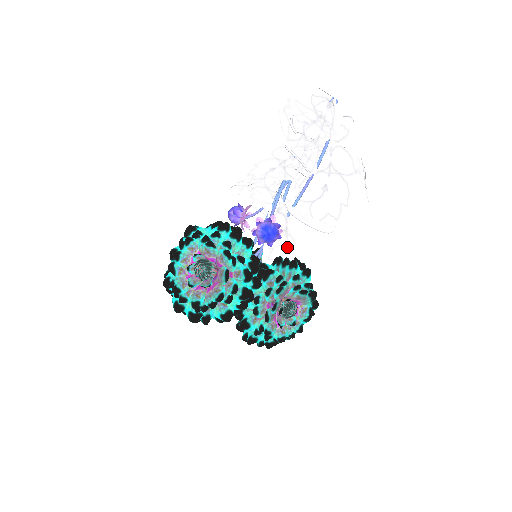
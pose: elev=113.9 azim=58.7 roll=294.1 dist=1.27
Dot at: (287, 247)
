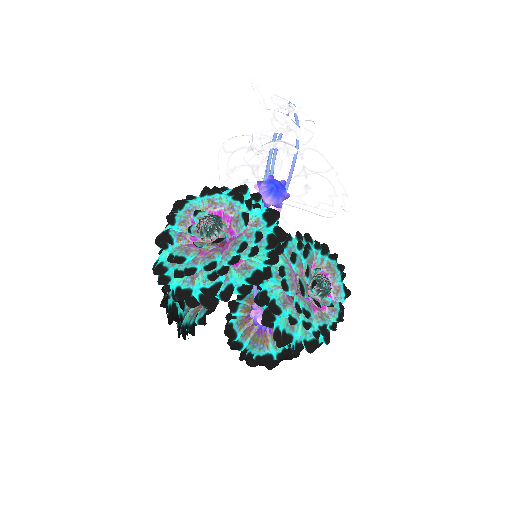
Dot at: occluded
